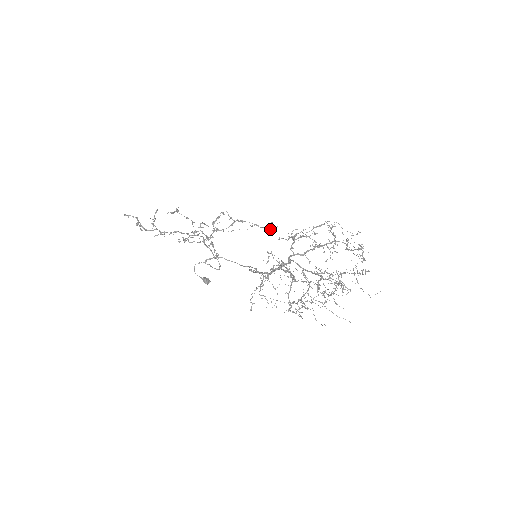
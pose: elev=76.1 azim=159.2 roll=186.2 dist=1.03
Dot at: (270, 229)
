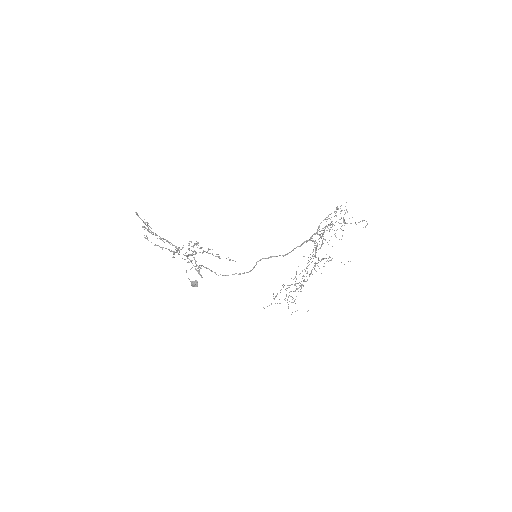
Dot at: occluded
